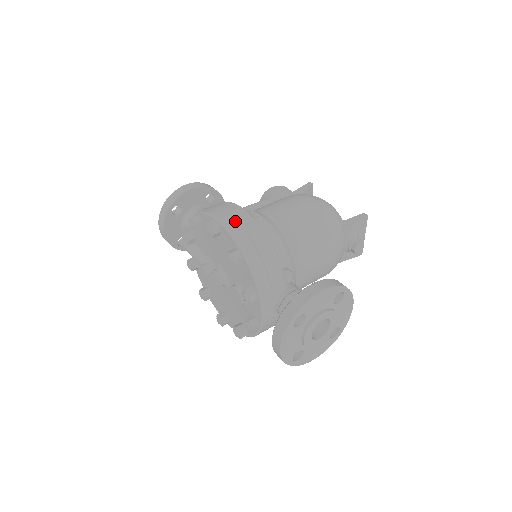
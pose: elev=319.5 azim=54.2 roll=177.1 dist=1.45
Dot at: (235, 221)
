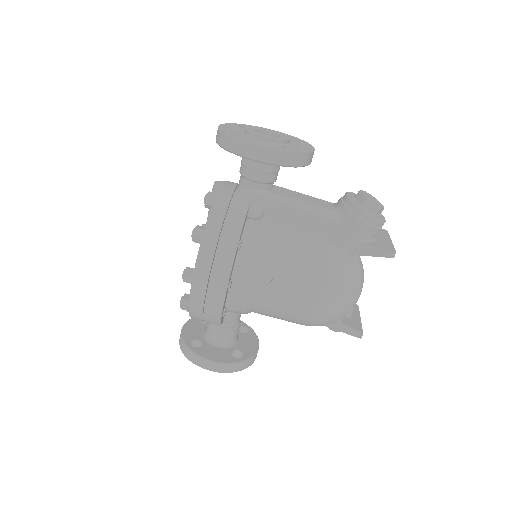
Dot at: (204, 297)
